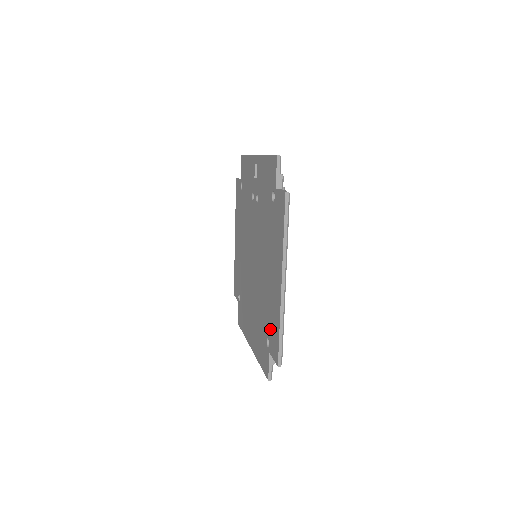
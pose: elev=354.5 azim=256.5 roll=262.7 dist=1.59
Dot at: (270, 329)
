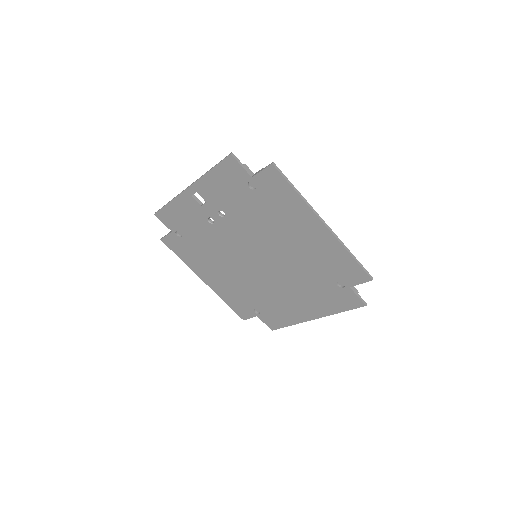
Dot at: (336, 272)
